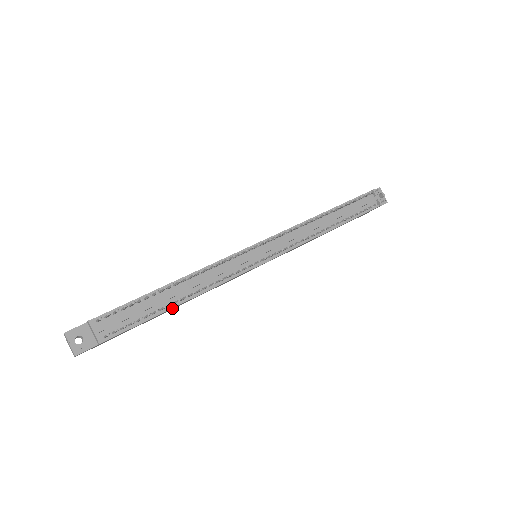
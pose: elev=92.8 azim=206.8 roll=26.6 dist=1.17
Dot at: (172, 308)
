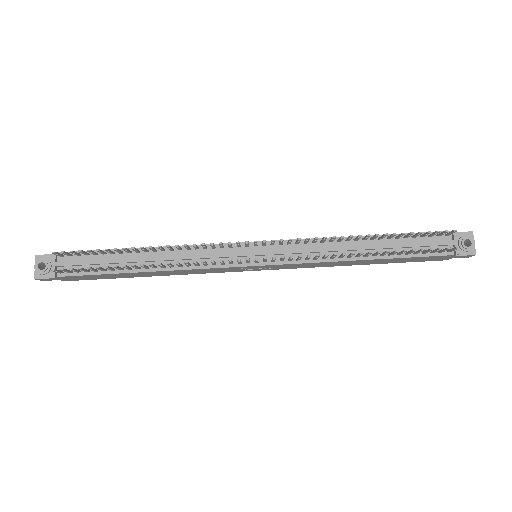
Dot at: (136, 273)
